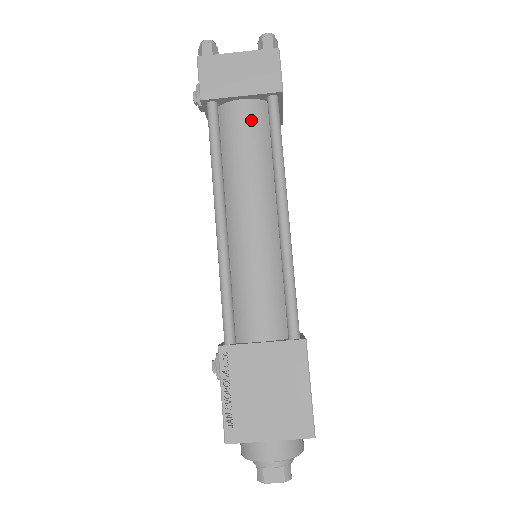
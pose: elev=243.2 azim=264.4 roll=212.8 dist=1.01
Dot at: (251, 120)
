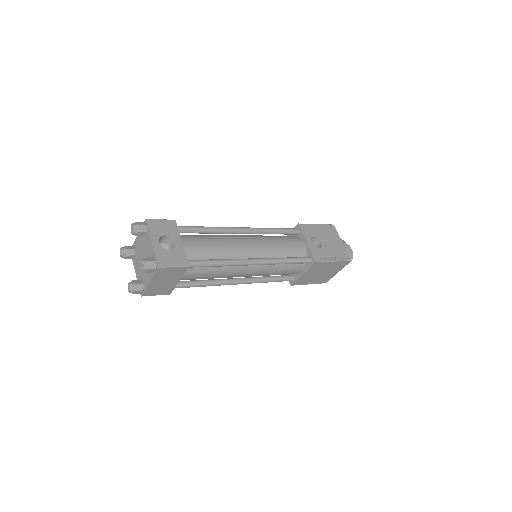
Dot at: (193, 274)
